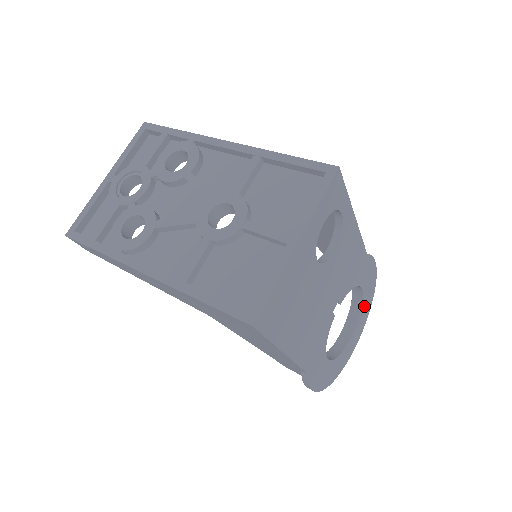
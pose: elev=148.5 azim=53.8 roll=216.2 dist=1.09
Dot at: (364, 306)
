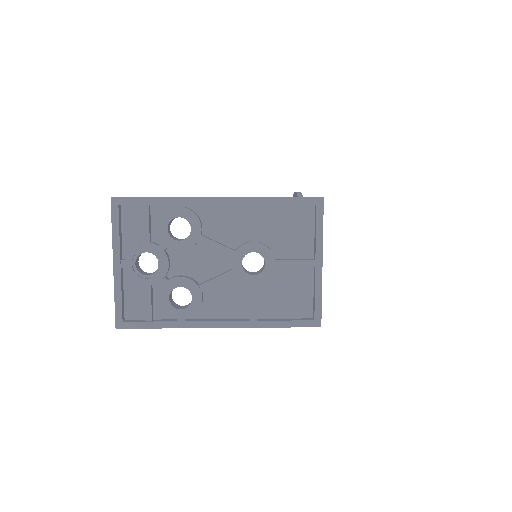
Dot at: occluded
